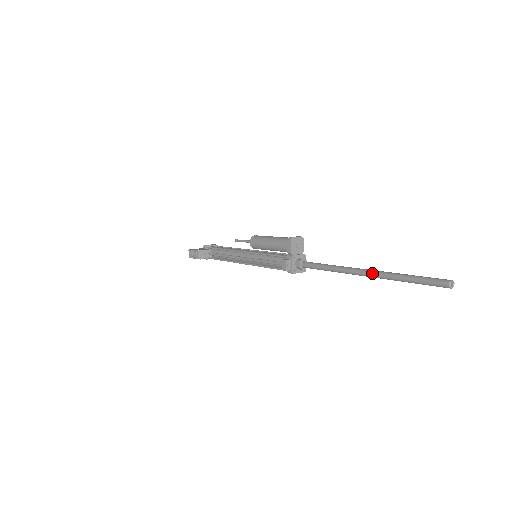
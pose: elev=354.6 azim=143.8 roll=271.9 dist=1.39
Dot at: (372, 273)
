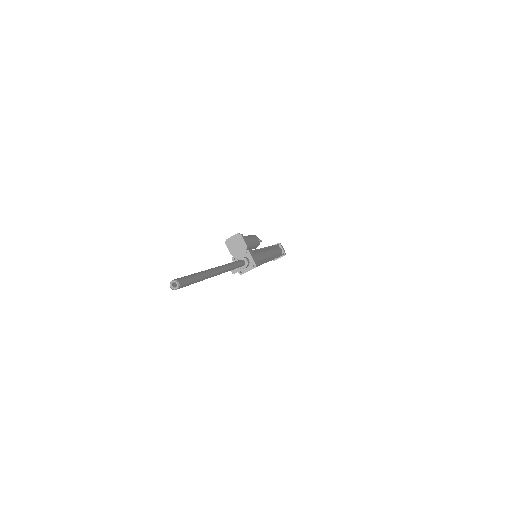
Dot at: occluded
